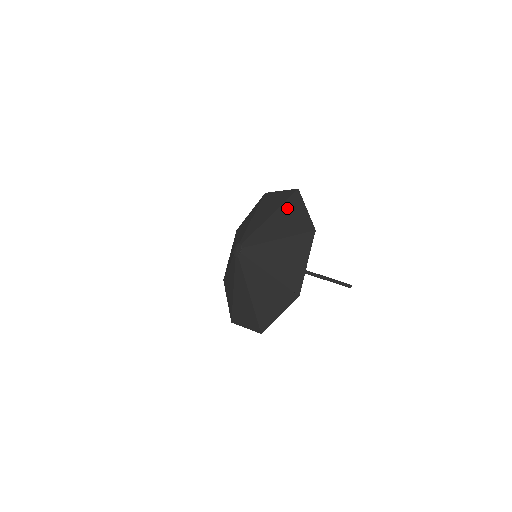
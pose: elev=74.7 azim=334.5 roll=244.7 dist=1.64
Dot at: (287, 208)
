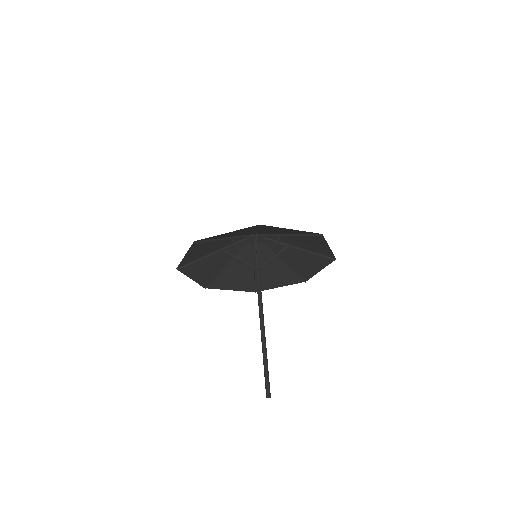
Dot at: (316, 249)
